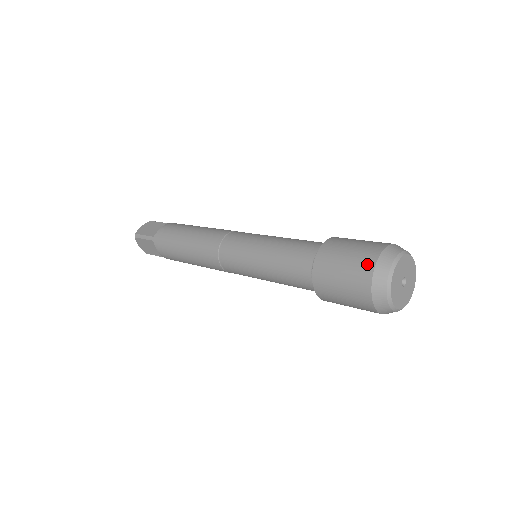
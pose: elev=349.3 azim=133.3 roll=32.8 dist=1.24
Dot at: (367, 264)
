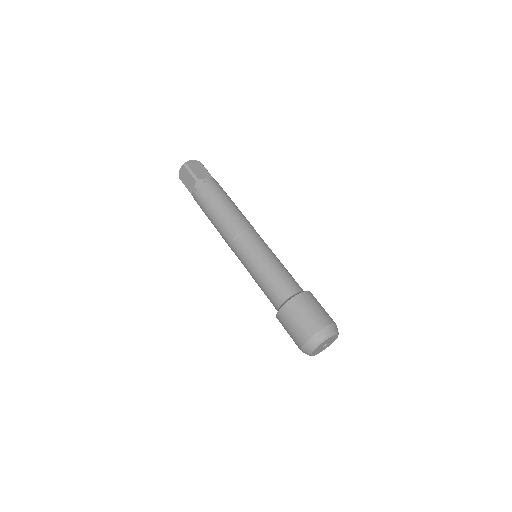
Dot at: (297, 345)
